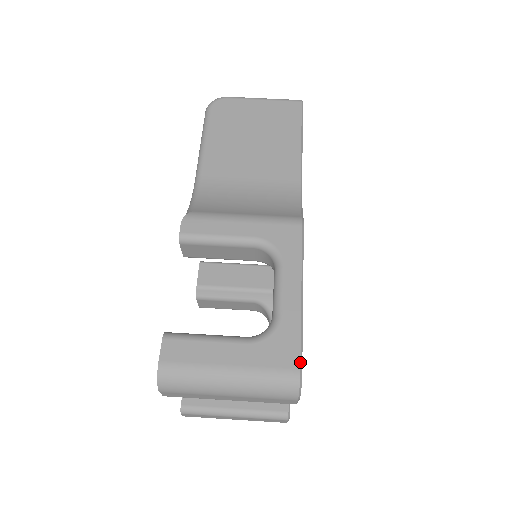
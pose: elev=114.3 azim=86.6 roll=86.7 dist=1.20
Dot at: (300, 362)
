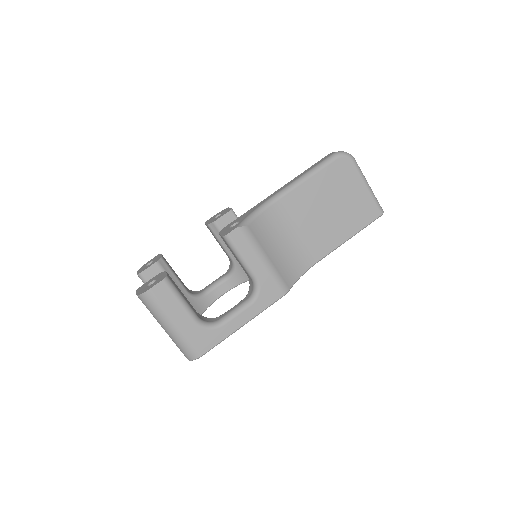
Dot at: (205, 353)
